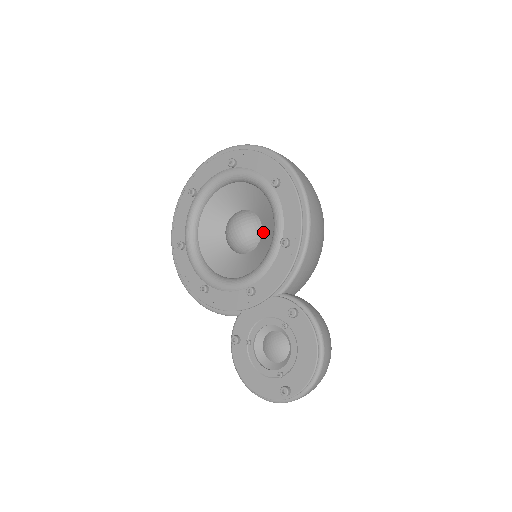
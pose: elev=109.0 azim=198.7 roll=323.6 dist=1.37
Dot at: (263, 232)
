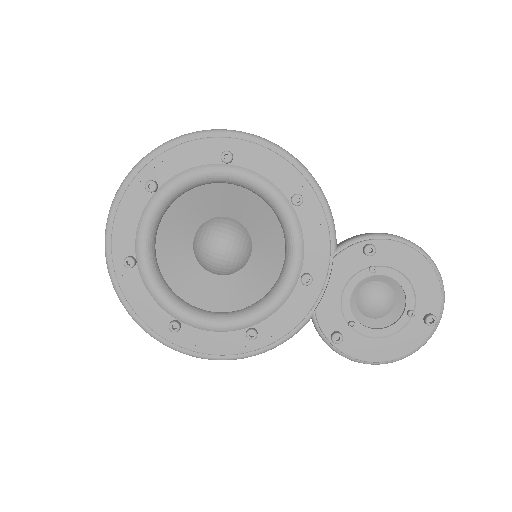
Dot at: (246, 224)
